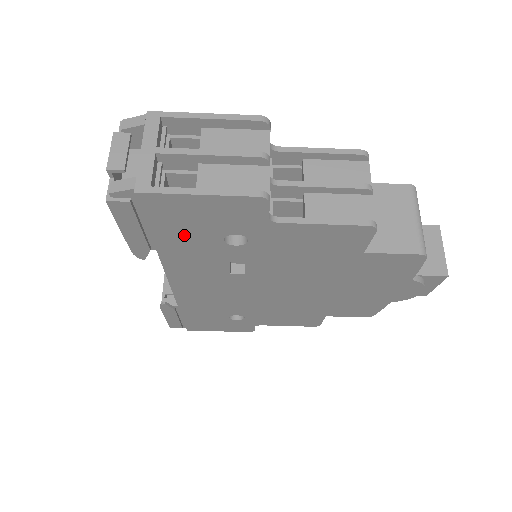
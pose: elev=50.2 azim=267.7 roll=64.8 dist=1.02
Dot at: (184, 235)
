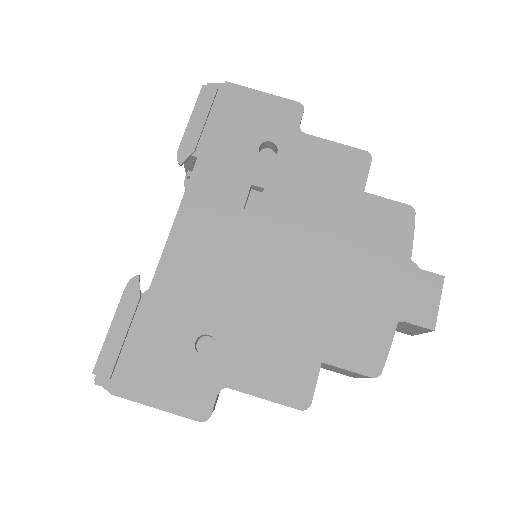
Dot at: (232, 134)
